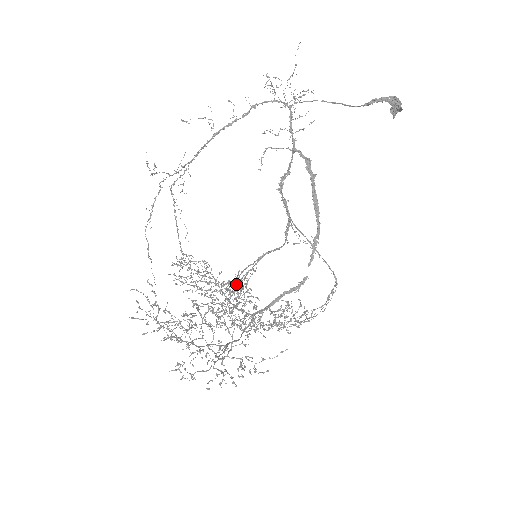
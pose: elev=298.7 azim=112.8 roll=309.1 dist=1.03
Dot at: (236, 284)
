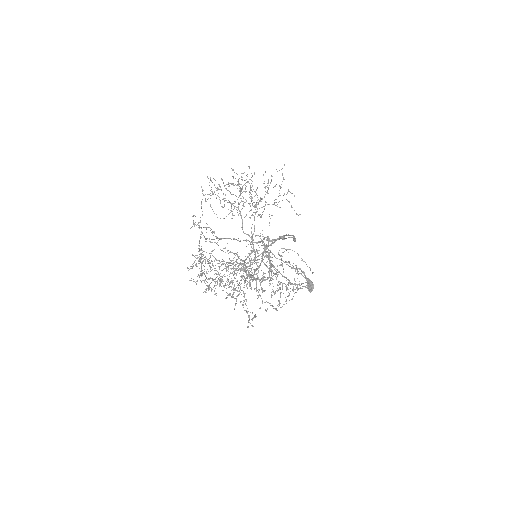
Dot at: (244, 260)
